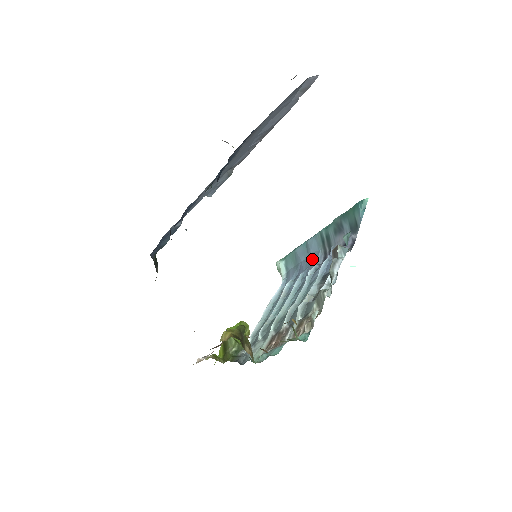
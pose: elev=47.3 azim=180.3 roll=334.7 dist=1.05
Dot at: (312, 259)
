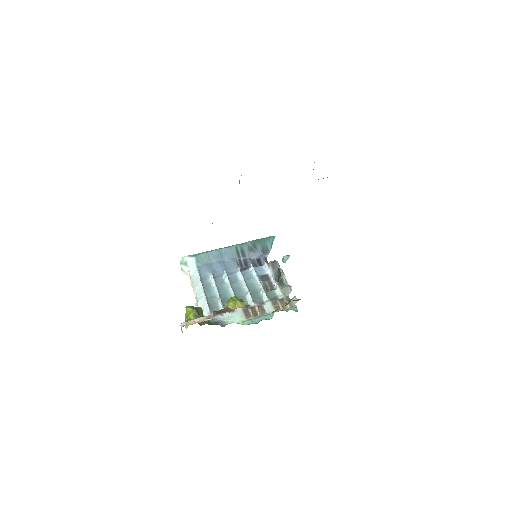
Dot at: (230, 262)
